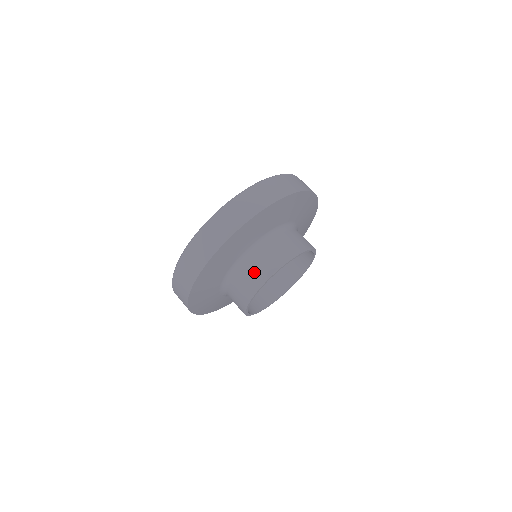
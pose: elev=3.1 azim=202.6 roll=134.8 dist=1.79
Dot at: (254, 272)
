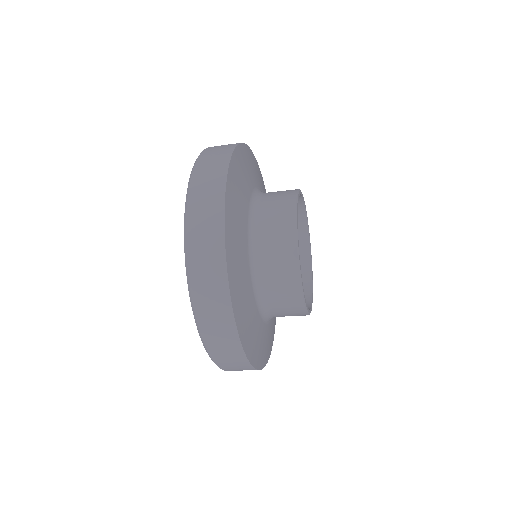
Dot at: (286, 308)
